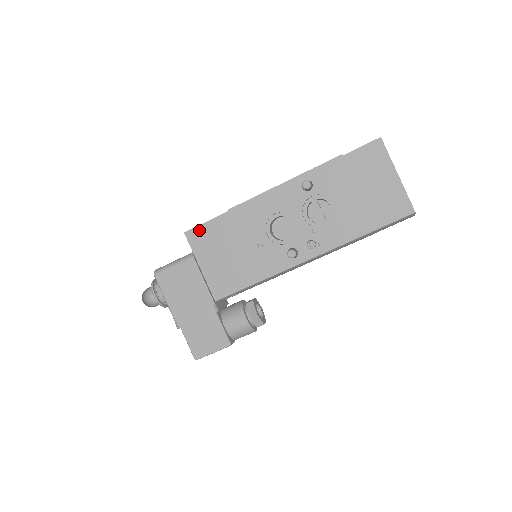
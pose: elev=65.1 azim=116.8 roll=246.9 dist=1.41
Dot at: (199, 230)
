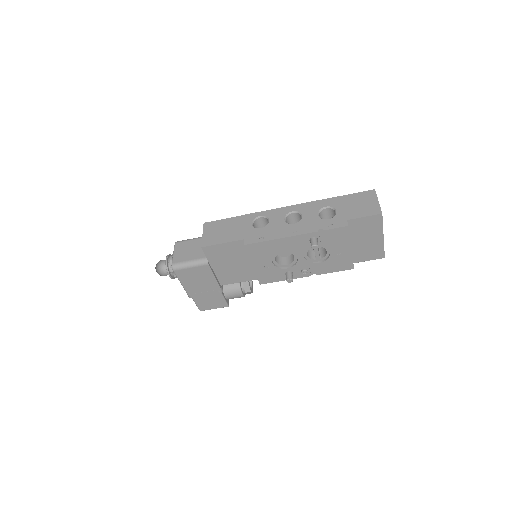
Dot at: (215, 247)
